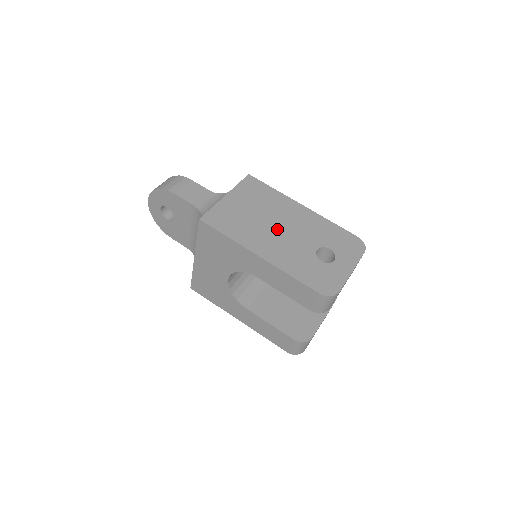
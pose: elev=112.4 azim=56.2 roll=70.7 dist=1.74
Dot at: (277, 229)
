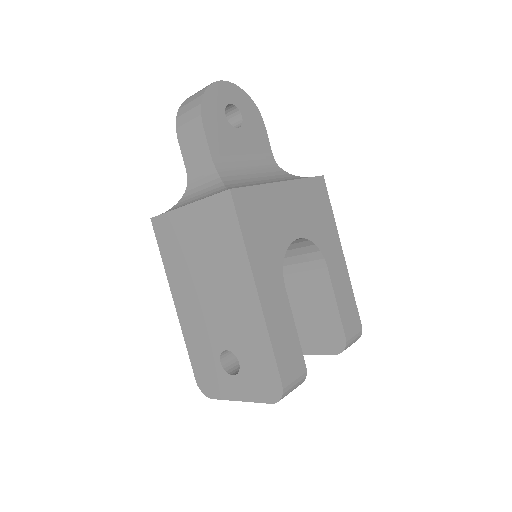
Dot at: (207, 293)
